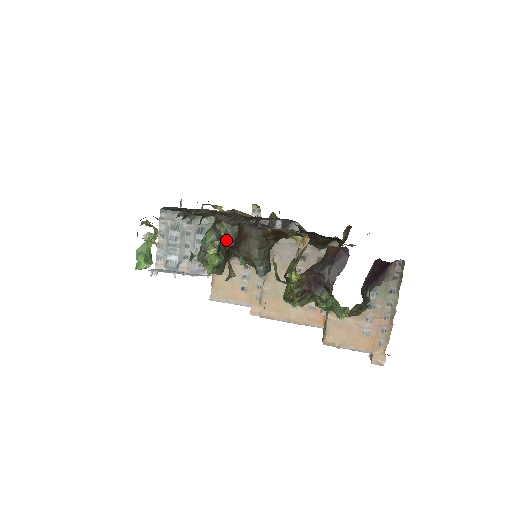
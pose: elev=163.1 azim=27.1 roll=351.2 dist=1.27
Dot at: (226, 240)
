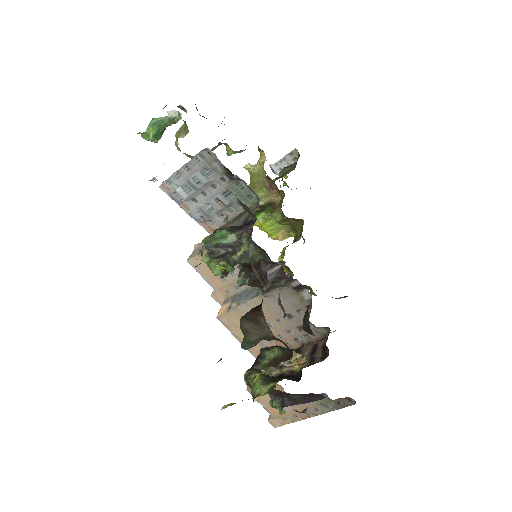
Dot at: (241, 257)
